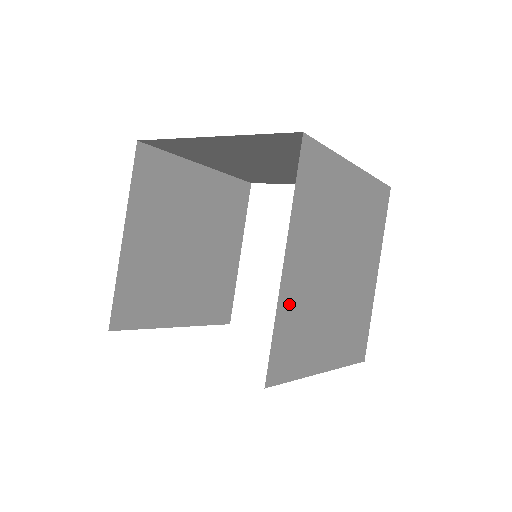
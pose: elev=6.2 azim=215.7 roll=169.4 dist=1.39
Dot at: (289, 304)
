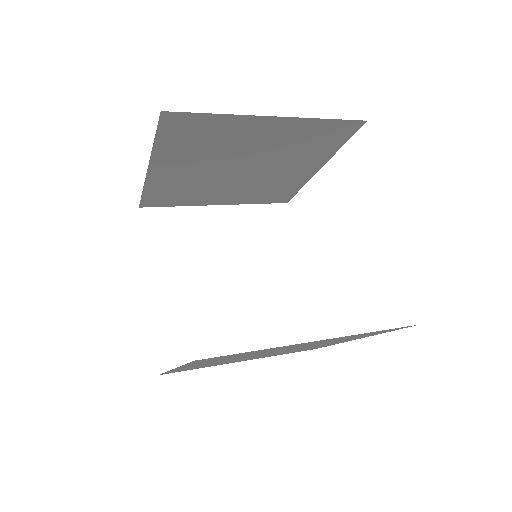
Dot at: occluded
